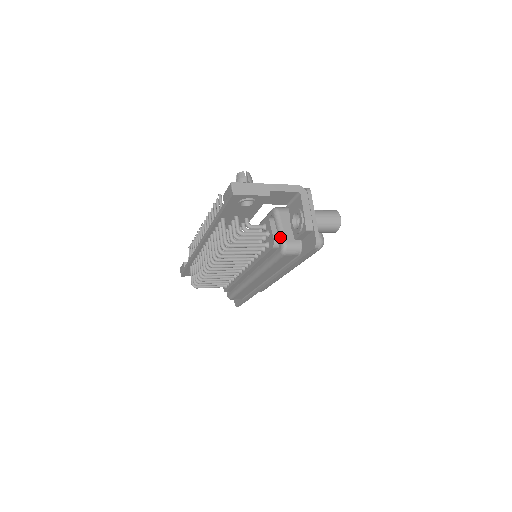
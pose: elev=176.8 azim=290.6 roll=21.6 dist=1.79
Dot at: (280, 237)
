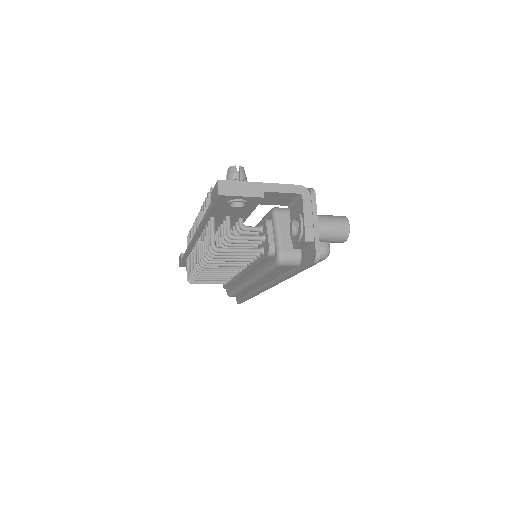
Dot at: (276, 244)
